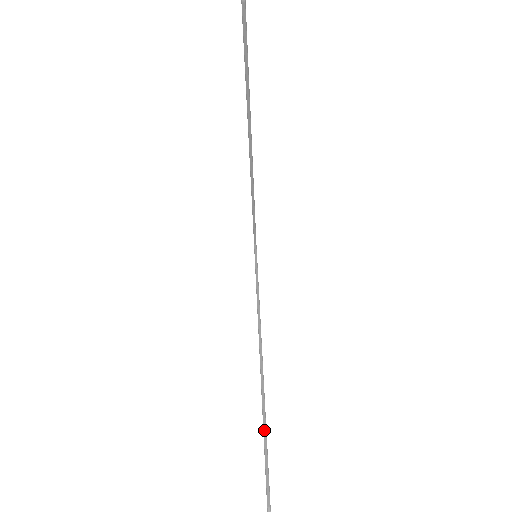
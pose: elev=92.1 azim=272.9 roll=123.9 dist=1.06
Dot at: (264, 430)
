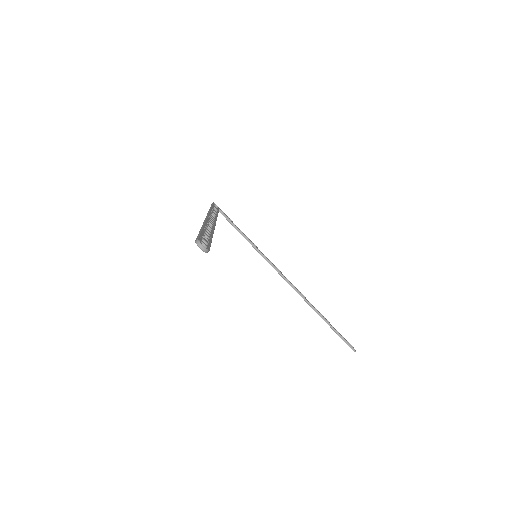
Dot at: (326, 322)
